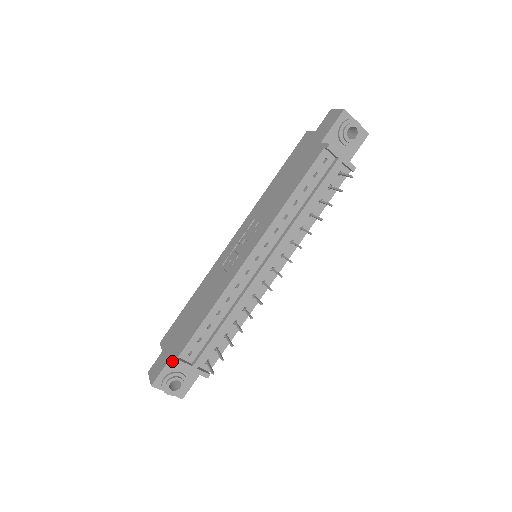
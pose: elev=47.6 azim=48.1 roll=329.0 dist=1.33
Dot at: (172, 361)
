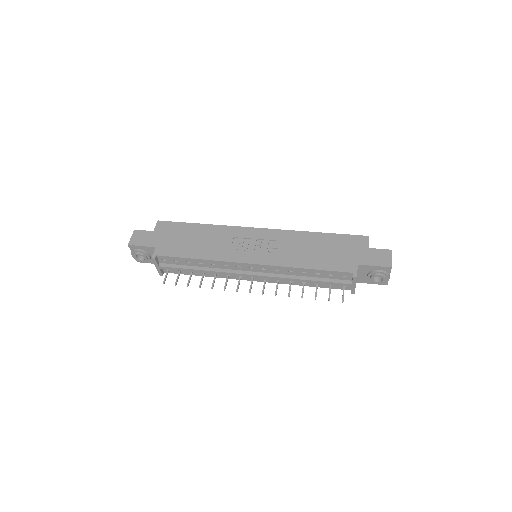
Dot at: (152, 248)
